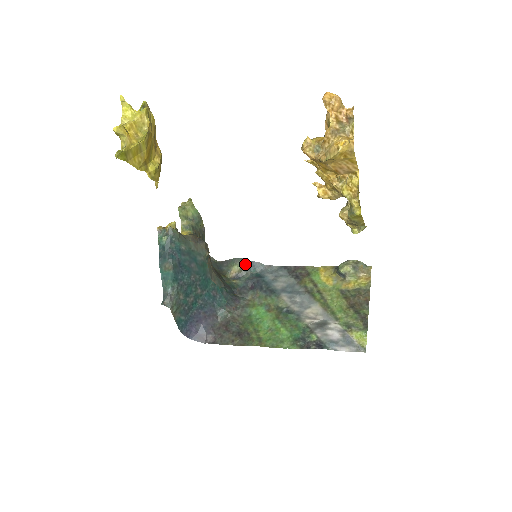
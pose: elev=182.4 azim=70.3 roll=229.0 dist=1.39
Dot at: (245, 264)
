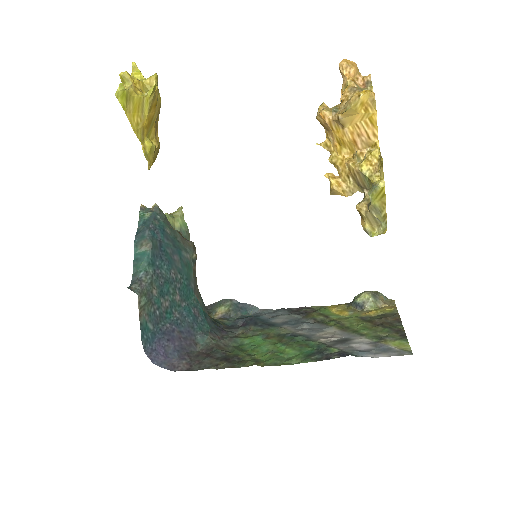
Dot at: (235, 305)
